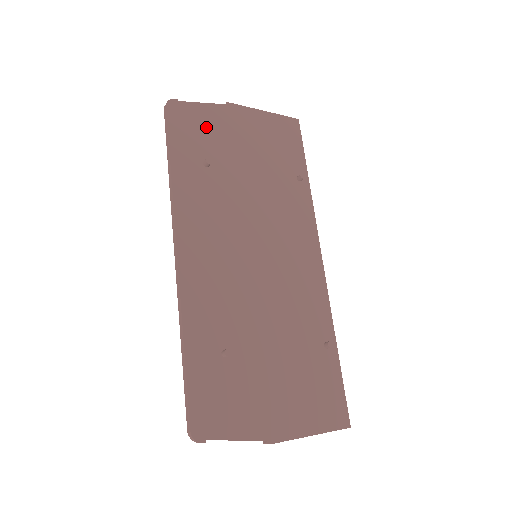
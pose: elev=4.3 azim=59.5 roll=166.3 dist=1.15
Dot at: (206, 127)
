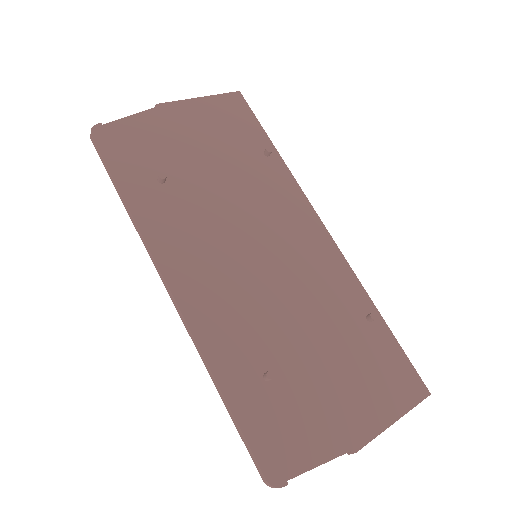
Dot at: (145, 140)
